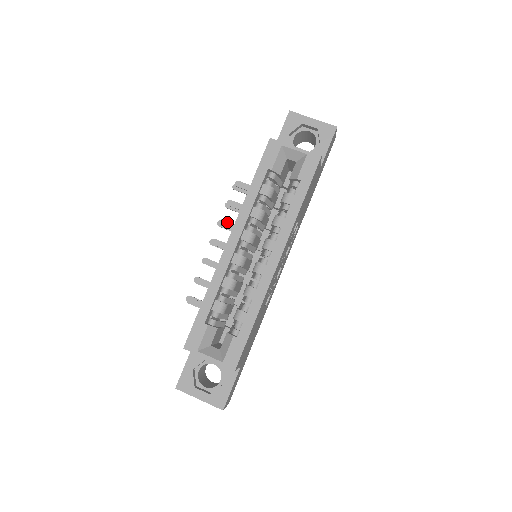
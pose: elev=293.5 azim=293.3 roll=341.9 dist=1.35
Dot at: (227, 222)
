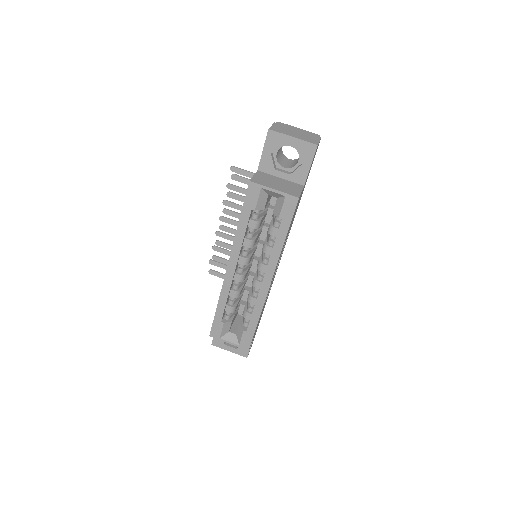
Dot at: (230, 211)
